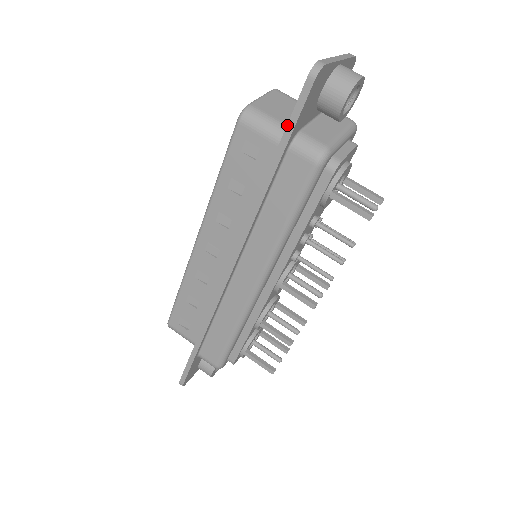
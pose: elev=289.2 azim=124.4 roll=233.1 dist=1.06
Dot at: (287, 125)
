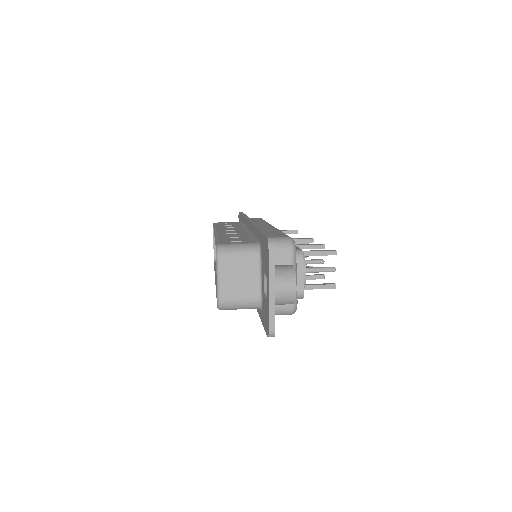
Dot at: (240, 213)
